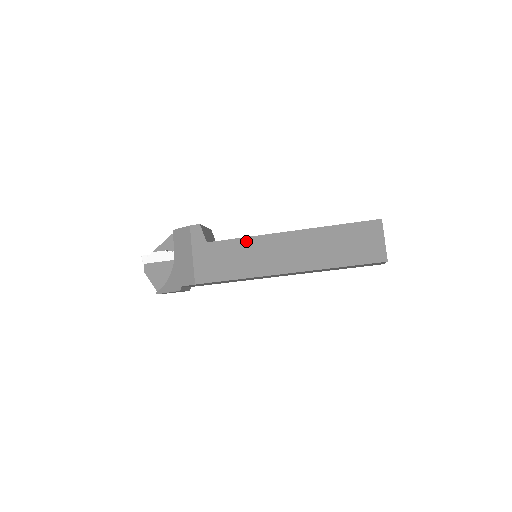
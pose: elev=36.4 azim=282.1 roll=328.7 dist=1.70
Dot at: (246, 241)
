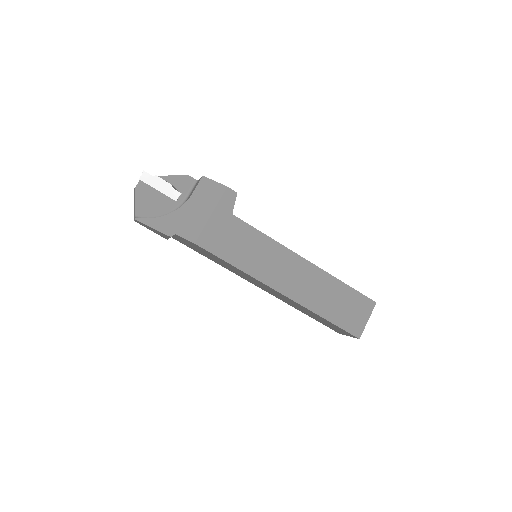
Dot at: (267, 240)
